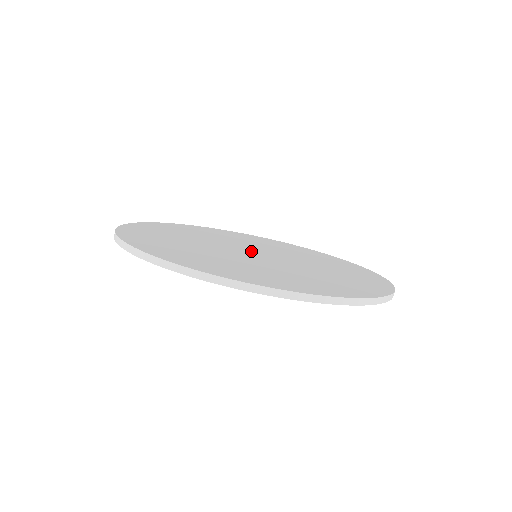
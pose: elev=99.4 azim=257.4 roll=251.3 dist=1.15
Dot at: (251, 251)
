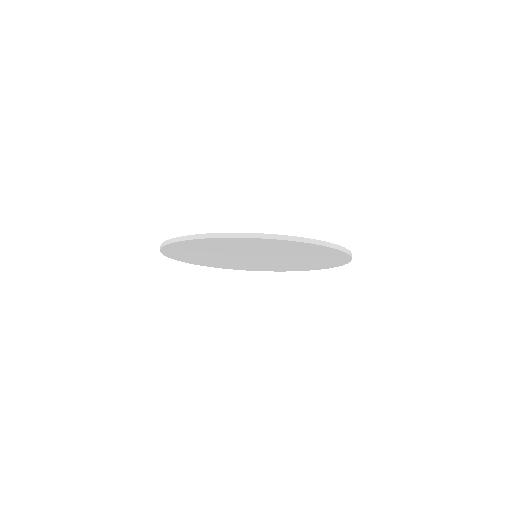
Dot at: occluded
